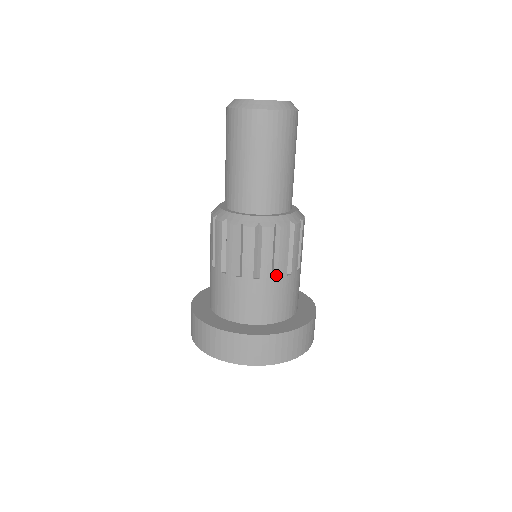
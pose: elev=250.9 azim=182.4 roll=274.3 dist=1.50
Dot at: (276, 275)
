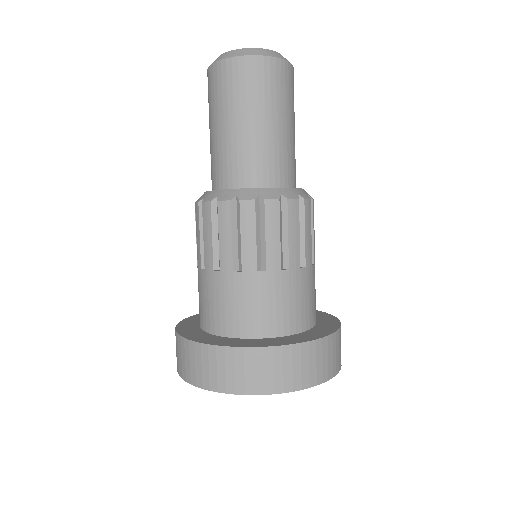
Dot at: (240, 268)
